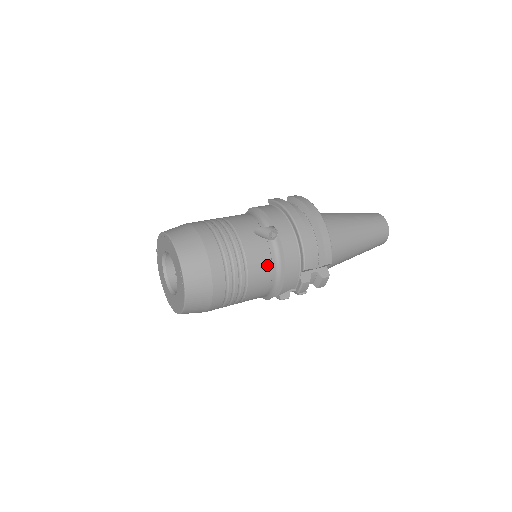
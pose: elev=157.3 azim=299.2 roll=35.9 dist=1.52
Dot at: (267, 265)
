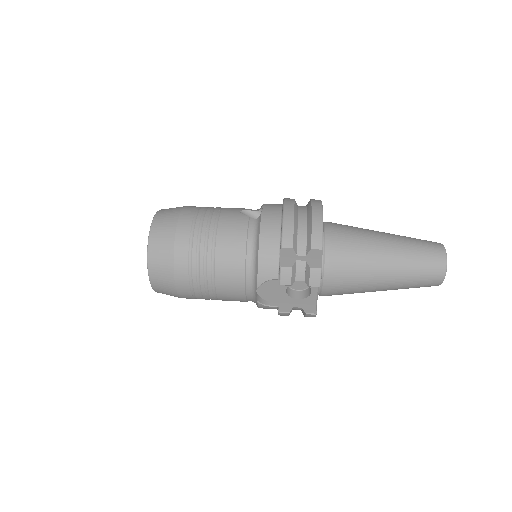
Dot at: (241, 238)
